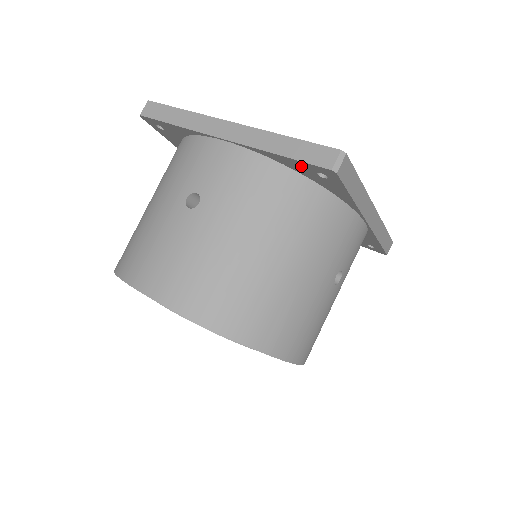
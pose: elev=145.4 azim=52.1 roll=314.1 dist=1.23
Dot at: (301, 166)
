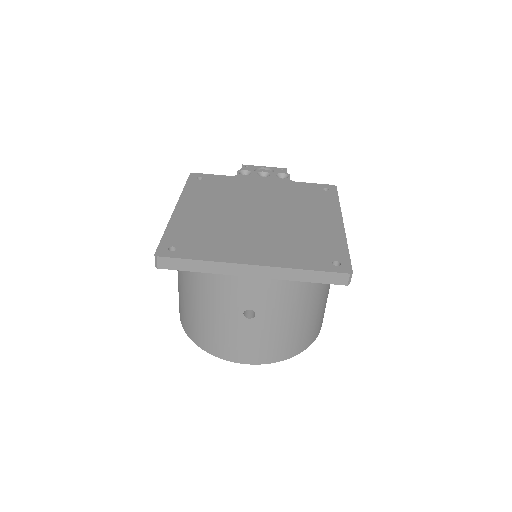
Dot at: occluded
